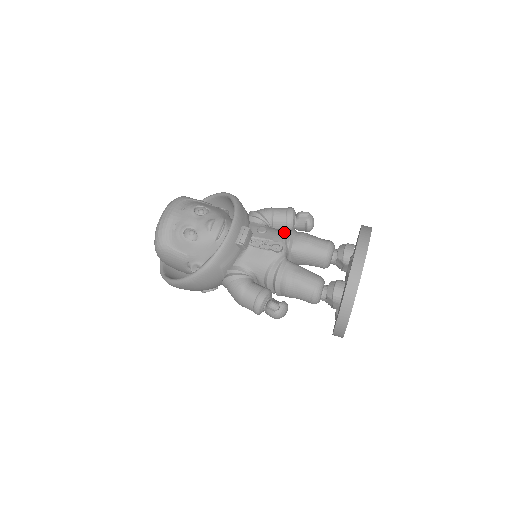
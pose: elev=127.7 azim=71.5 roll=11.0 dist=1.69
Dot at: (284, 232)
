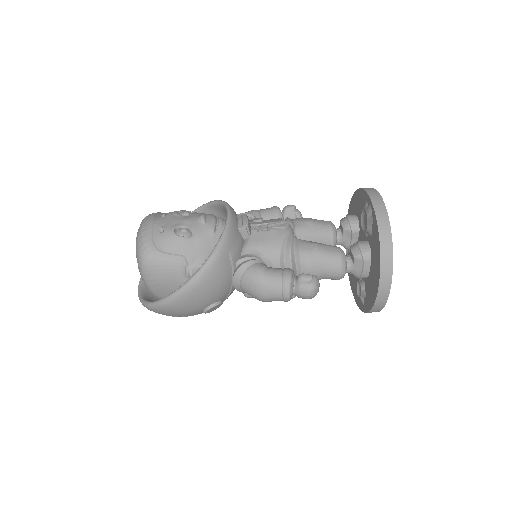
Dot at: (281, 218)
